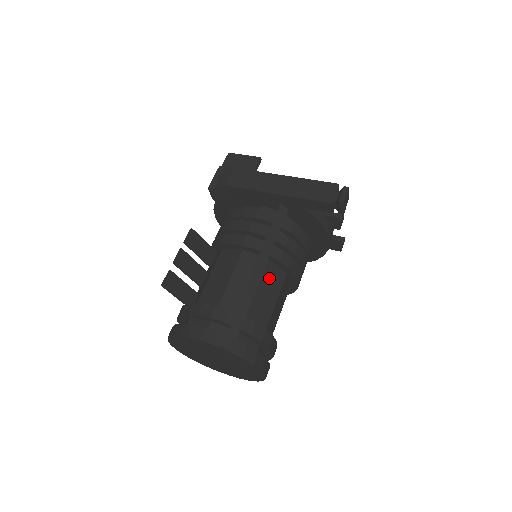
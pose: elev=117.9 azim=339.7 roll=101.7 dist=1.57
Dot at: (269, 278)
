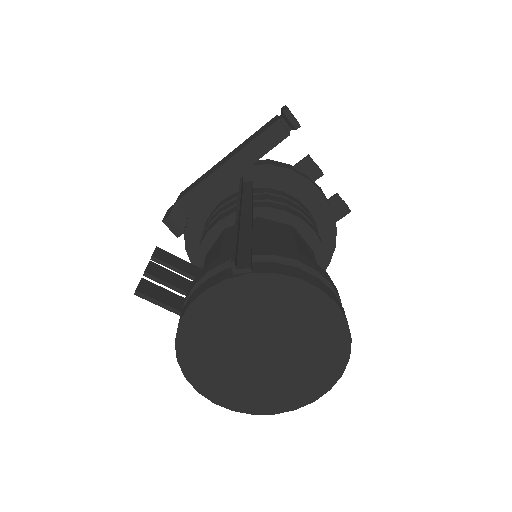
Dot at: (270, 229)
